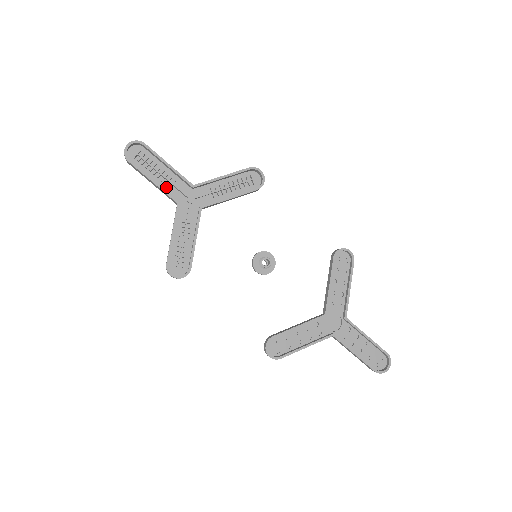
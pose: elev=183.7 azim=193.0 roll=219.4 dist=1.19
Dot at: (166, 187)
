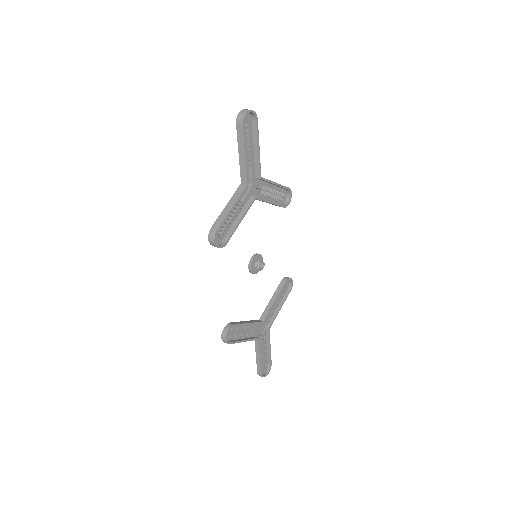
Dot at: occluded
